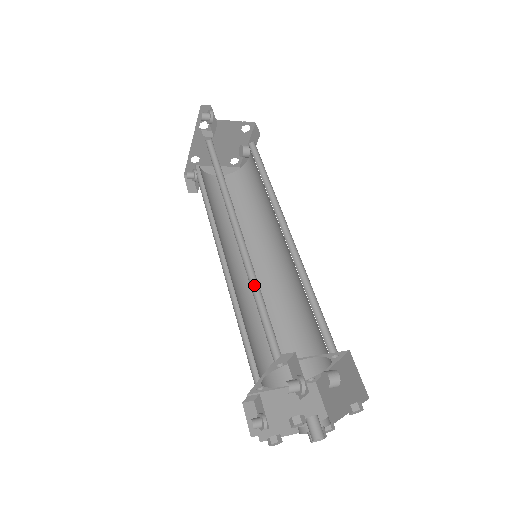
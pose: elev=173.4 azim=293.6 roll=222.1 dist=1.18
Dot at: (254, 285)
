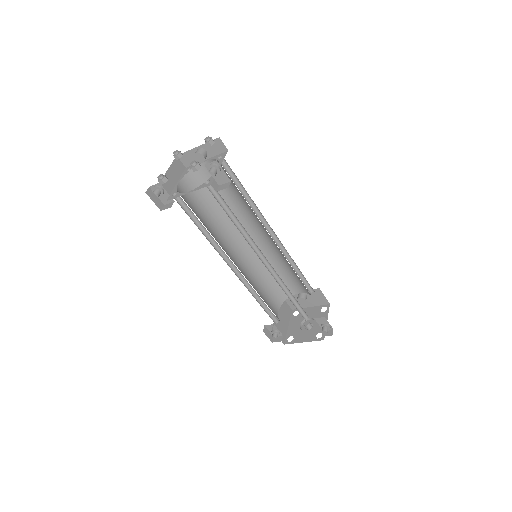
Dot at: (282, 287)
